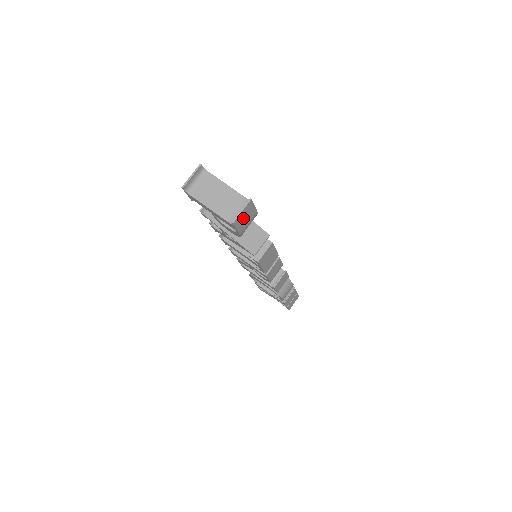
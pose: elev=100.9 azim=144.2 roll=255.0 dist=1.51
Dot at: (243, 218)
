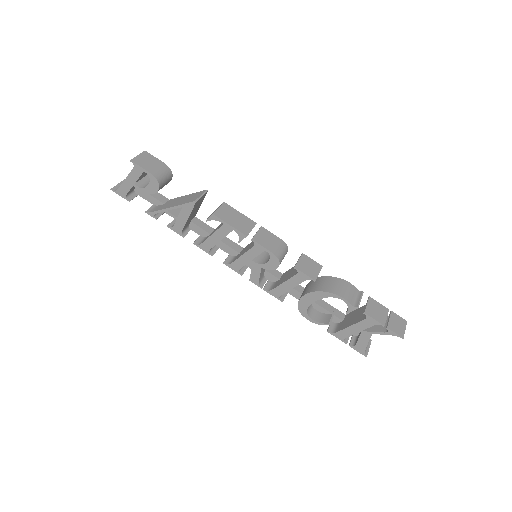
Dot at: (144, 162)
